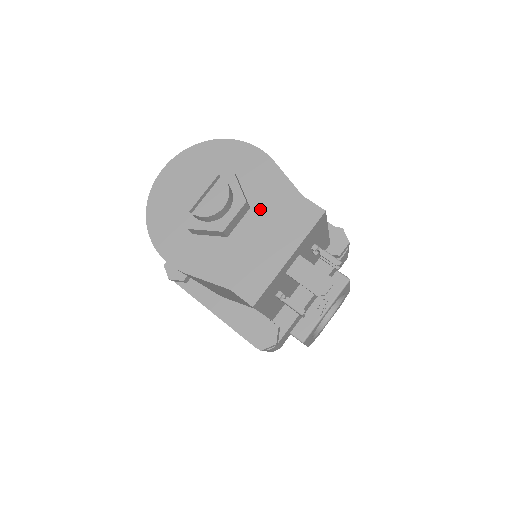
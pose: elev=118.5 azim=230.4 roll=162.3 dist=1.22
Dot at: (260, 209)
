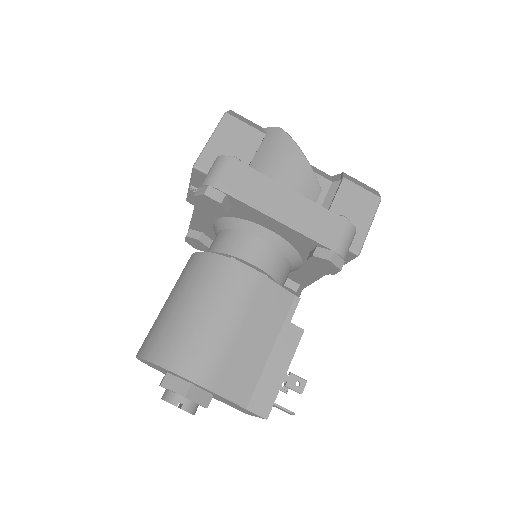
Dot at: occluded
